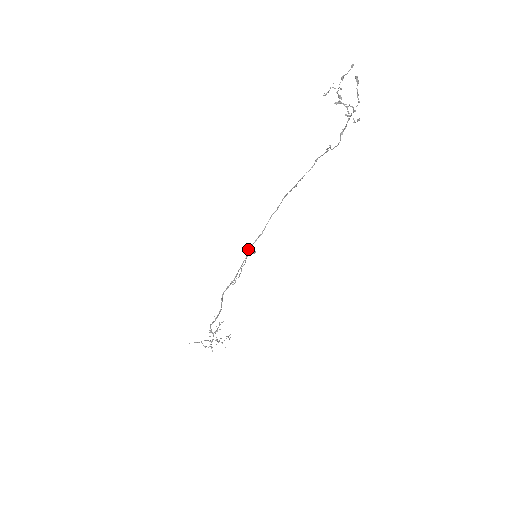
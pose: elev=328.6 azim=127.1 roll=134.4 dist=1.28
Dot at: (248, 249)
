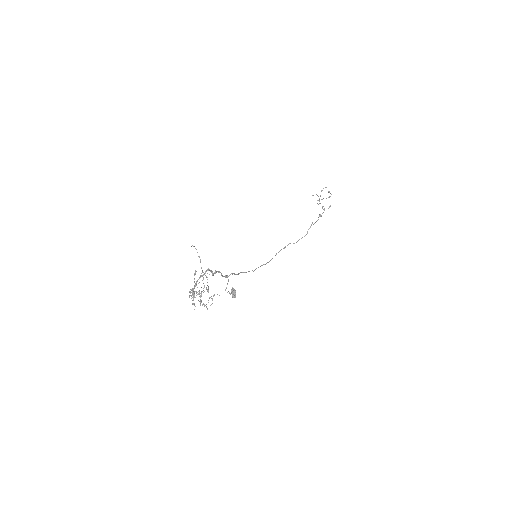
Dot at: (232, 287)
